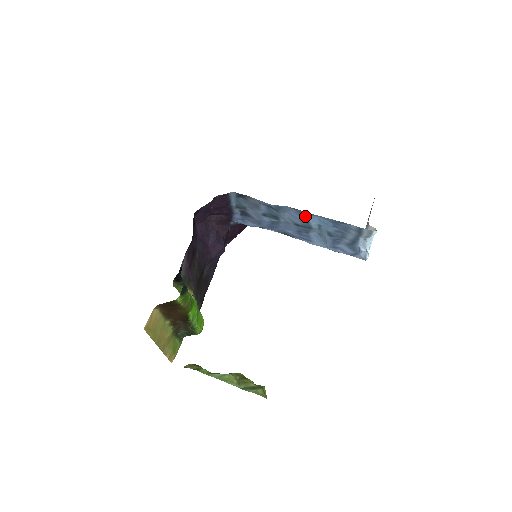
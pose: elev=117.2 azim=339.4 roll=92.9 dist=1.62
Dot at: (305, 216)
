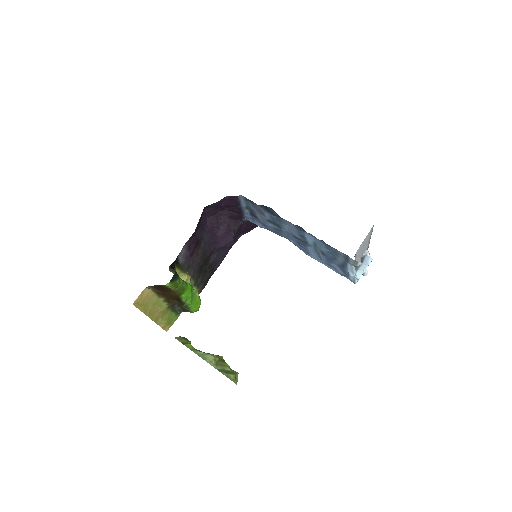
Dot at: (302, 232)
